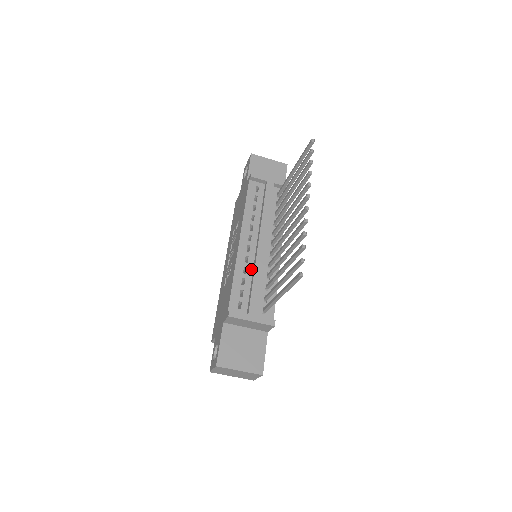
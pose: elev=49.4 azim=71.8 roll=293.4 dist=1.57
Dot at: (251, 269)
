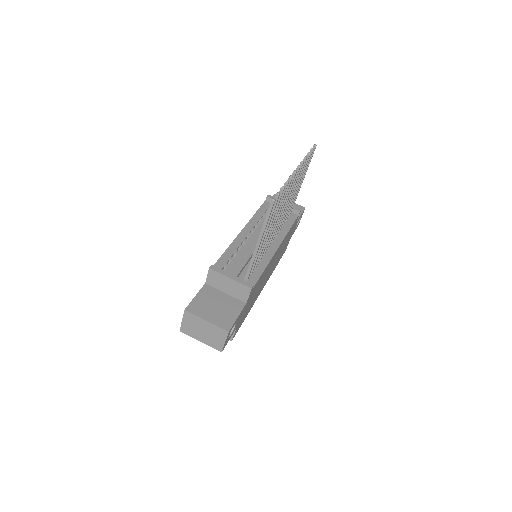
Dot at: occluded
